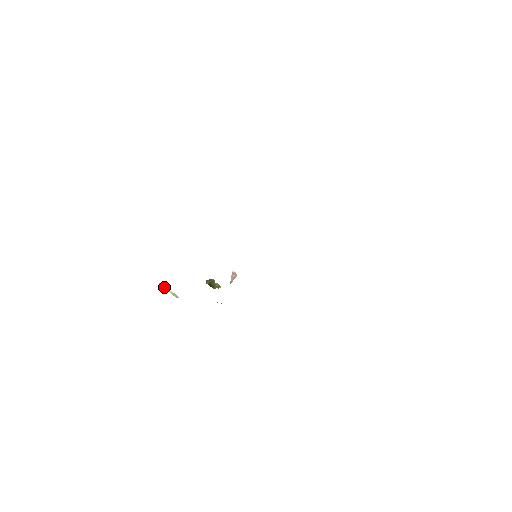
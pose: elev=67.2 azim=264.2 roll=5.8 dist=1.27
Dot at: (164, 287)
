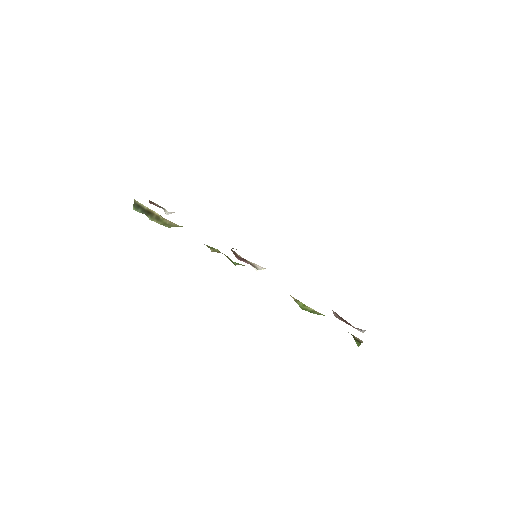
Dot at: occluded
